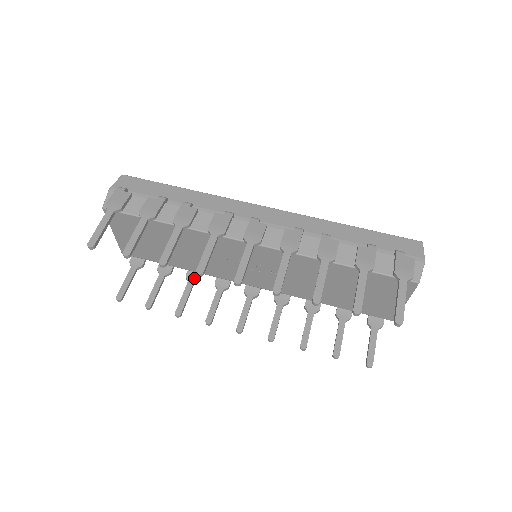
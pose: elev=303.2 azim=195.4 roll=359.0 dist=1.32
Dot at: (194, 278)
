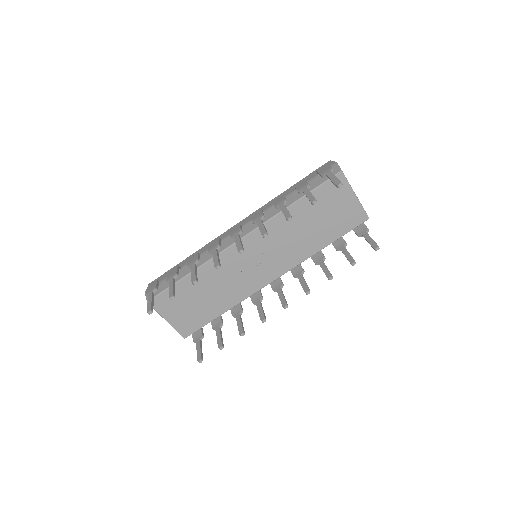
Dot at: (238, 312)
